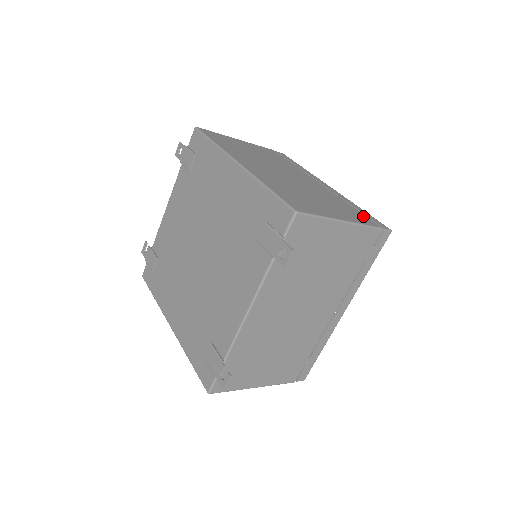
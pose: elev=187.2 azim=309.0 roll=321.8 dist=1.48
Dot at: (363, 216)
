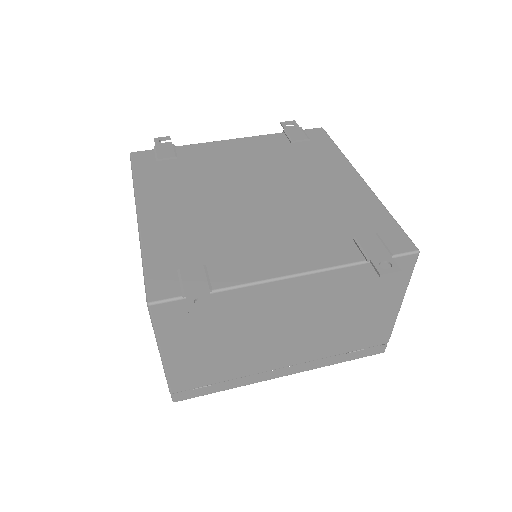
Dot at: occluded
